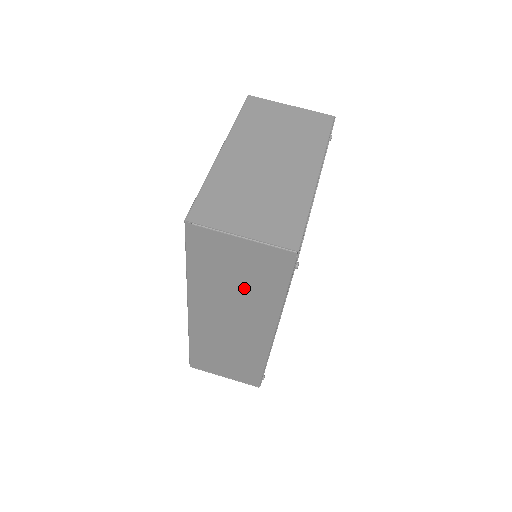
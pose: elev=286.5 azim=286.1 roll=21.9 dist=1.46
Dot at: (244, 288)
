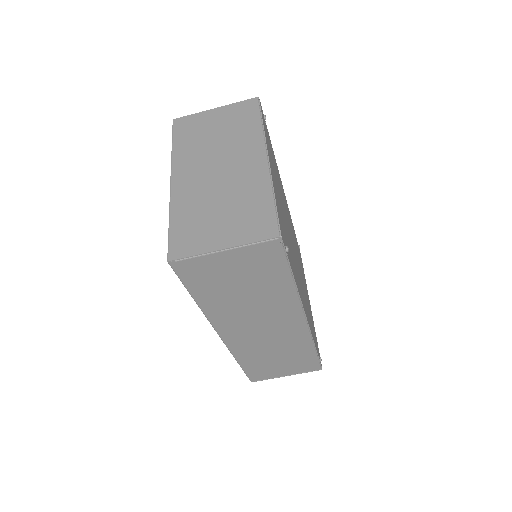
Dot at: (254, 292)
